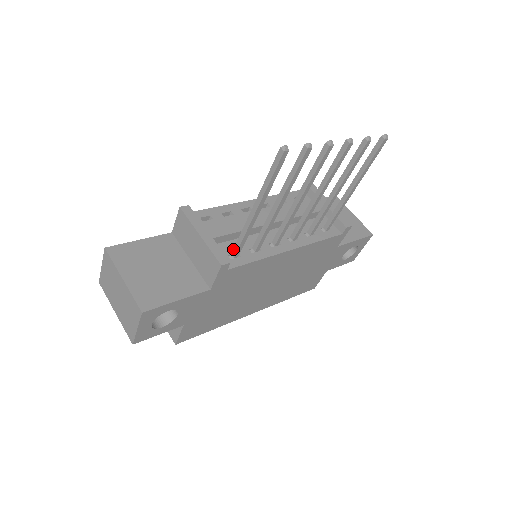
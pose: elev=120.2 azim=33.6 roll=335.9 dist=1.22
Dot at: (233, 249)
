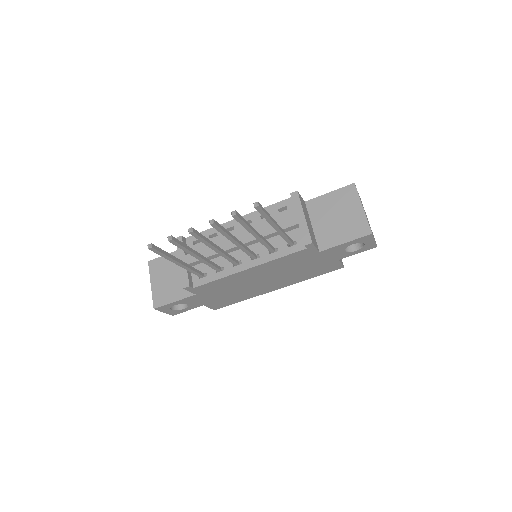
Dot at: occluded
